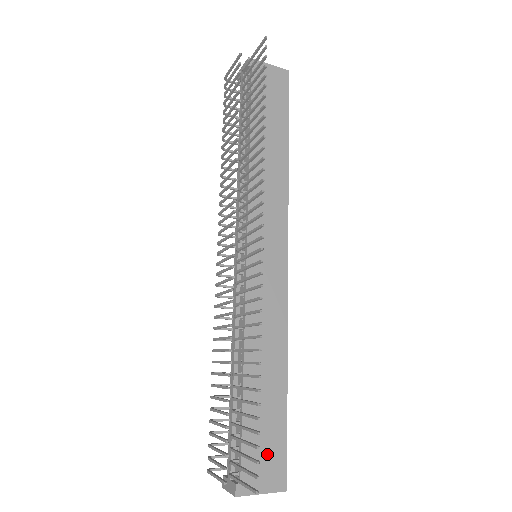
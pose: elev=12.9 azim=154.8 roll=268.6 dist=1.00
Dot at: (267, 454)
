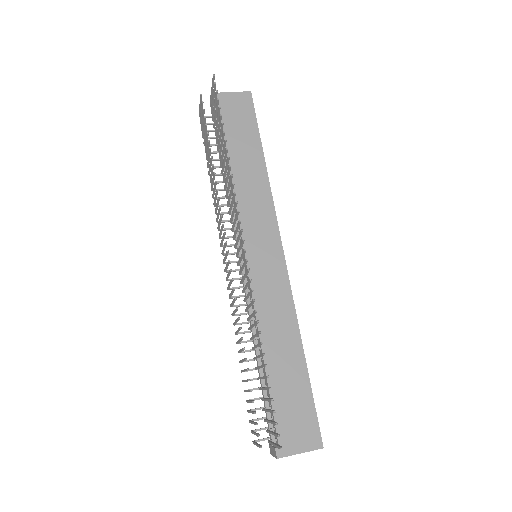
Dot at: (298, 419)
